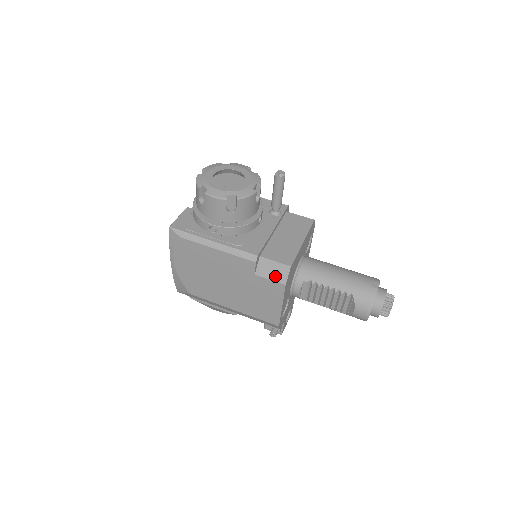
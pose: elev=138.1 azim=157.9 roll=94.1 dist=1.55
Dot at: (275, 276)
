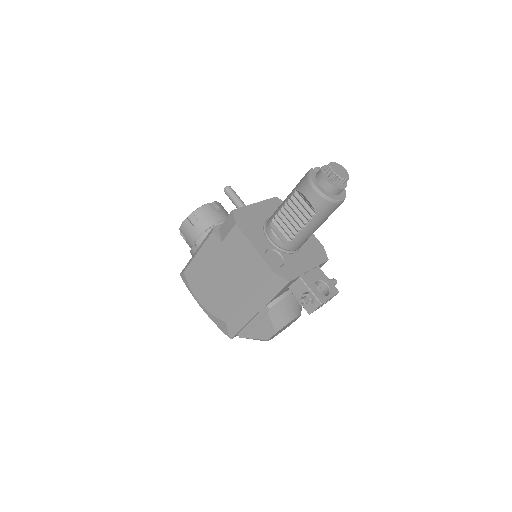
Dot at: (229, 227)
